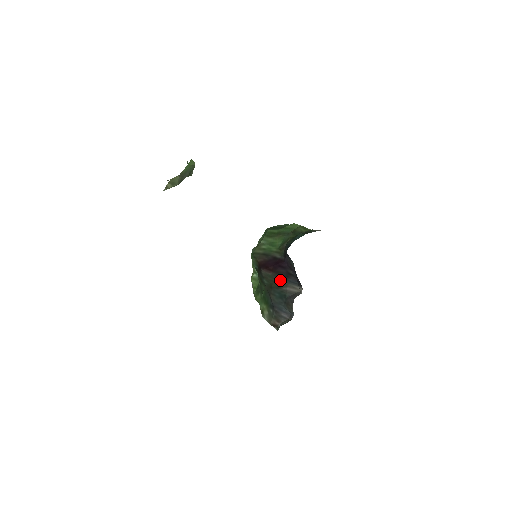
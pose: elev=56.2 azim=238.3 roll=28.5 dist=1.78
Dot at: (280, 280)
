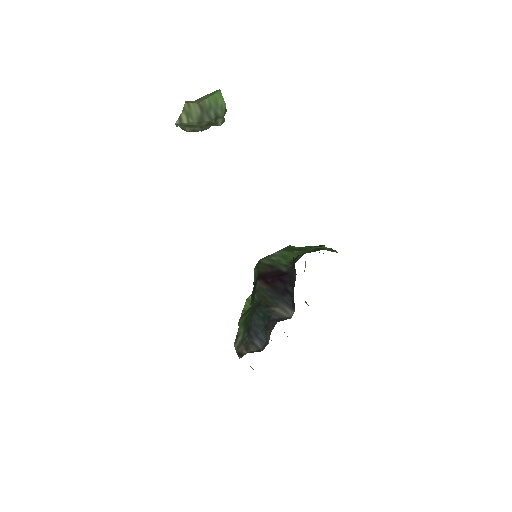
Dot at: (273, 297)
